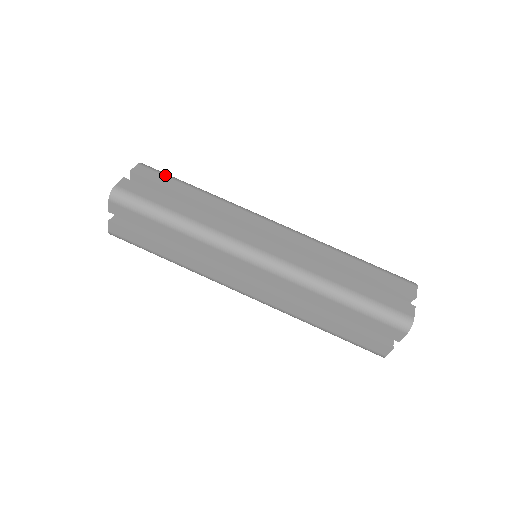
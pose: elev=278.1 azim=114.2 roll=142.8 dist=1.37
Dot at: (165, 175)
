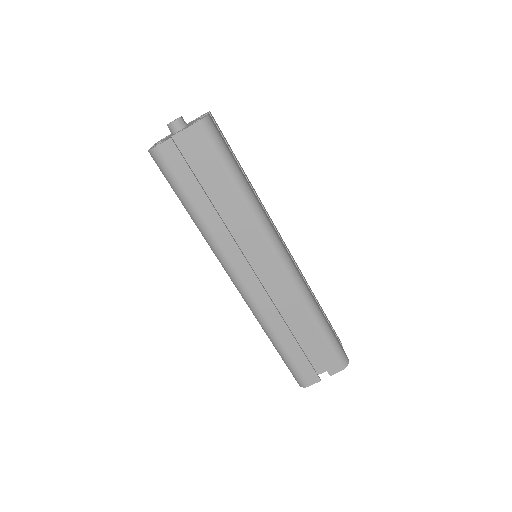
Dot at: (216, 152)
